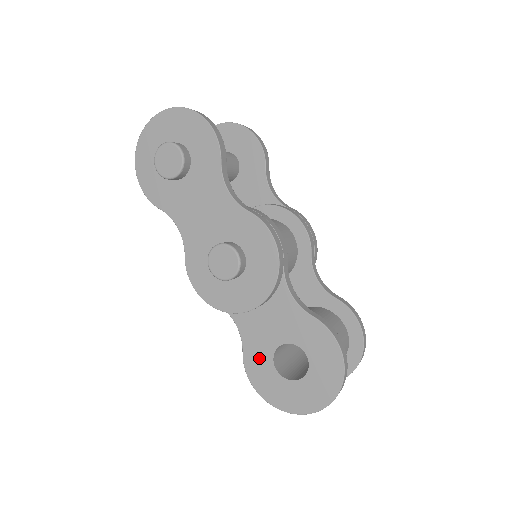
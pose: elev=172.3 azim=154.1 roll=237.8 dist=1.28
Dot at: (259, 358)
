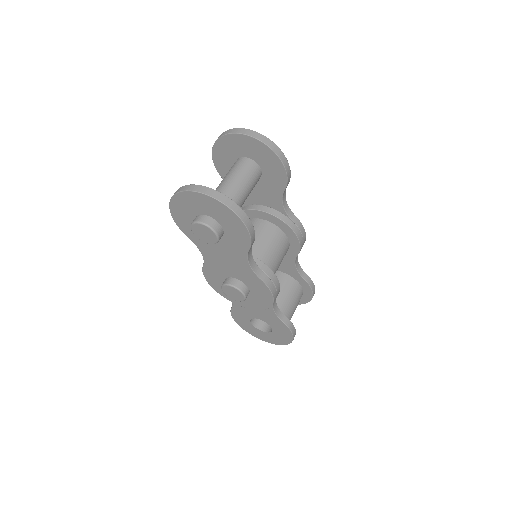
Dot at: (242, 315)
